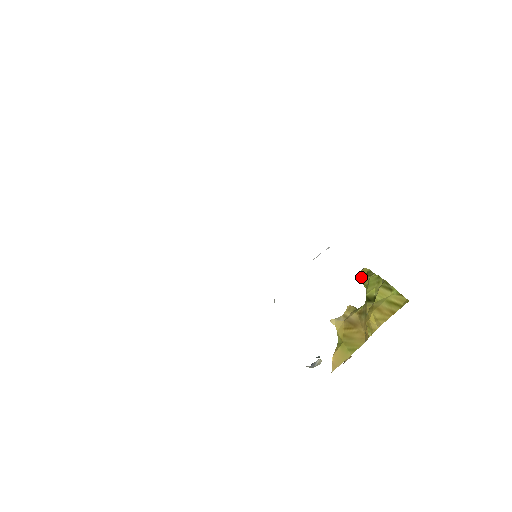
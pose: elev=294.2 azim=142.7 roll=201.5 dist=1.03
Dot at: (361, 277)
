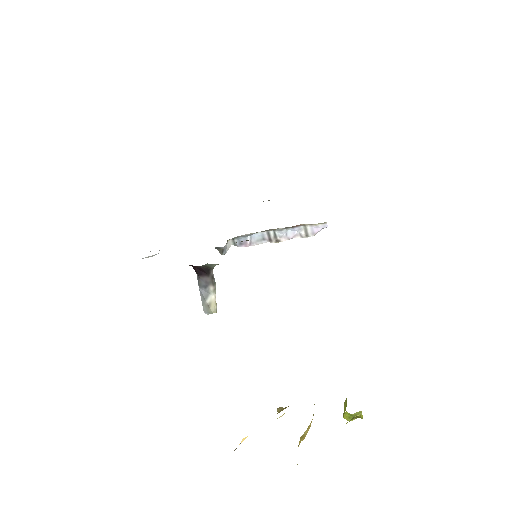
Dot at: occluded
